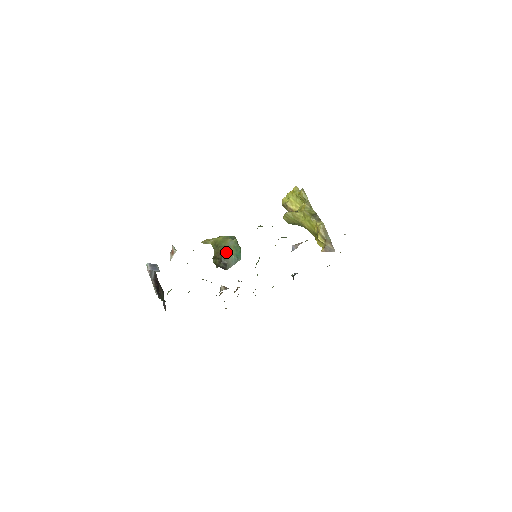
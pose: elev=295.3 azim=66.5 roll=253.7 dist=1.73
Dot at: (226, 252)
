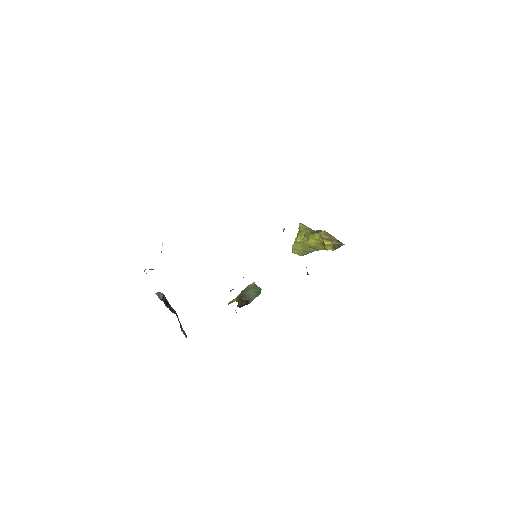
Dot at: (246, 293)
